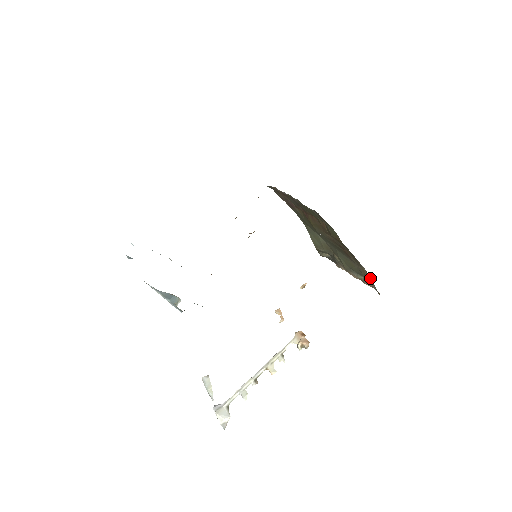
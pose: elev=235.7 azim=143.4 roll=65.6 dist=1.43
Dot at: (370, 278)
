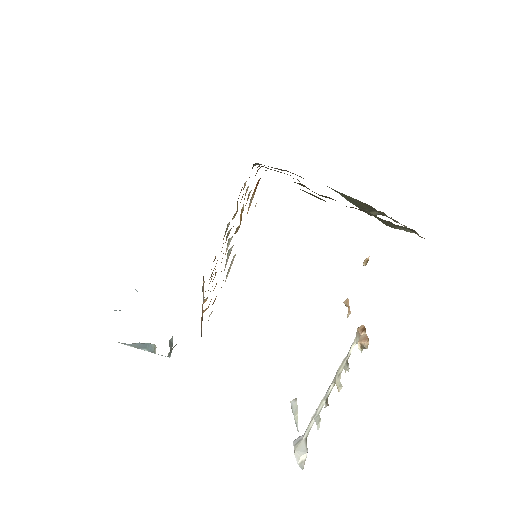
Dot at: occluded
